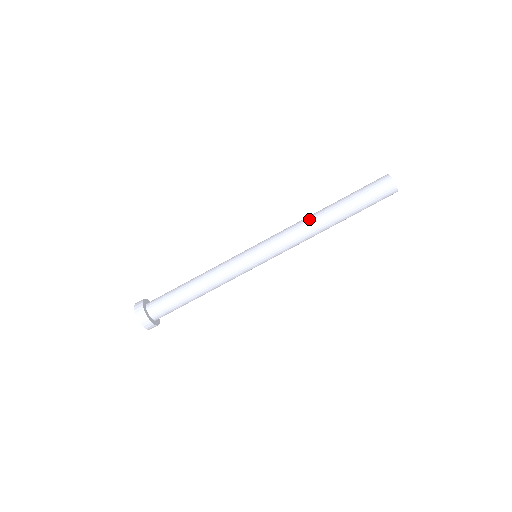
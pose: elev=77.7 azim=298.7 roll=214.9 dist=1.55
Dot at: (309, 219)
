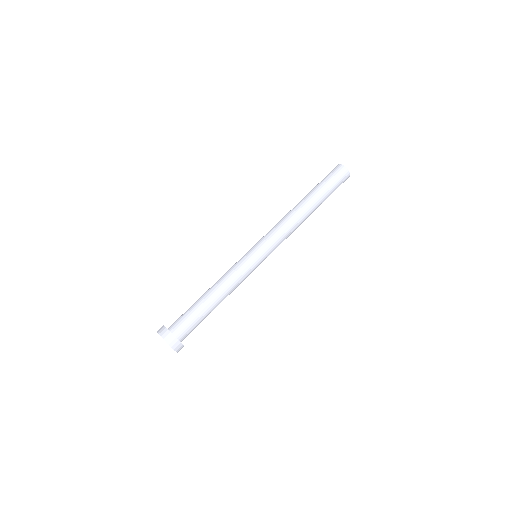
Dot at: occluded
